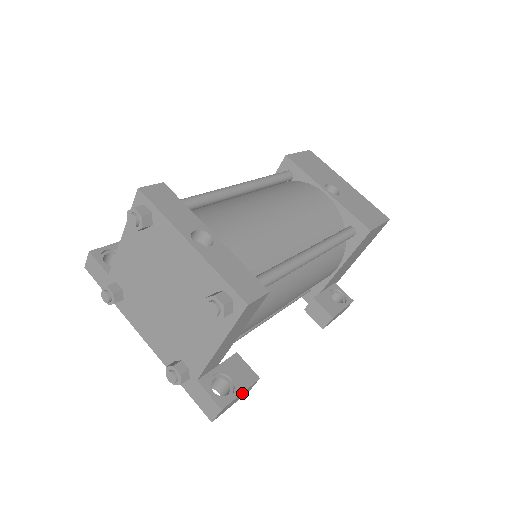
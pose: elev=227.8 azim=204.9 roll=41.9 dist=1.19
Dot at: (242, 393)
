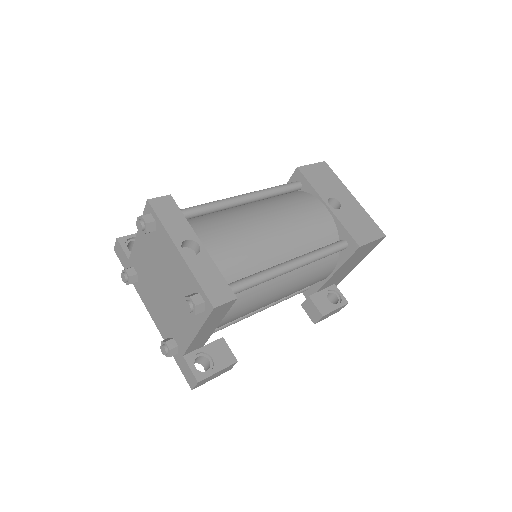
Dot at: (219, 371)
